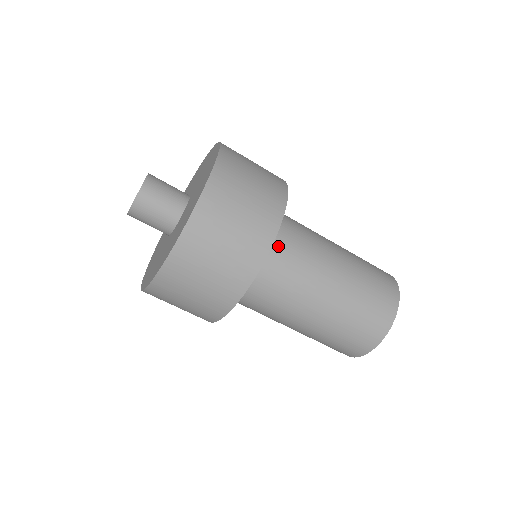
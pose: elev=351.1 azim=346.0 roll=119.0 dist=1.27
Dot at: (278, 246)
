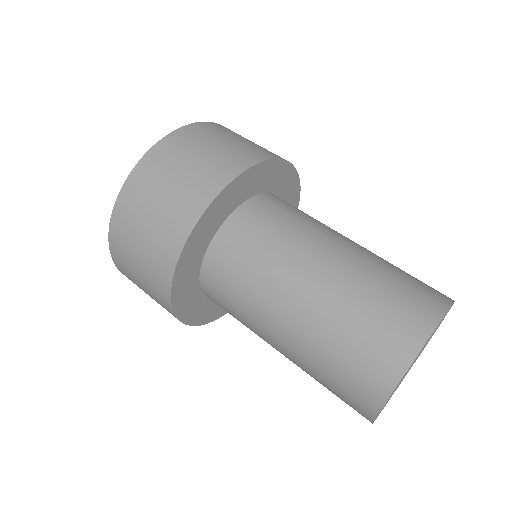
Dot at: (233, 239)
